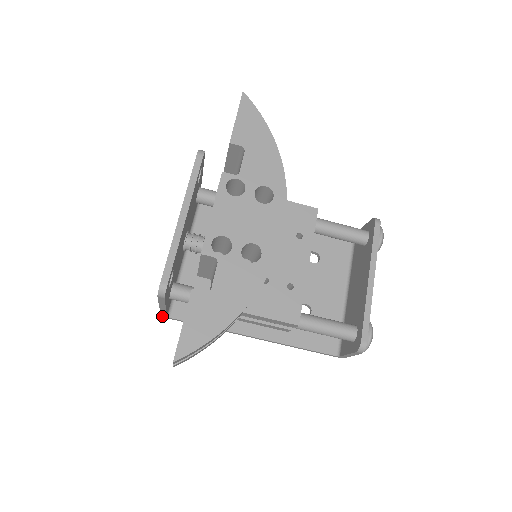
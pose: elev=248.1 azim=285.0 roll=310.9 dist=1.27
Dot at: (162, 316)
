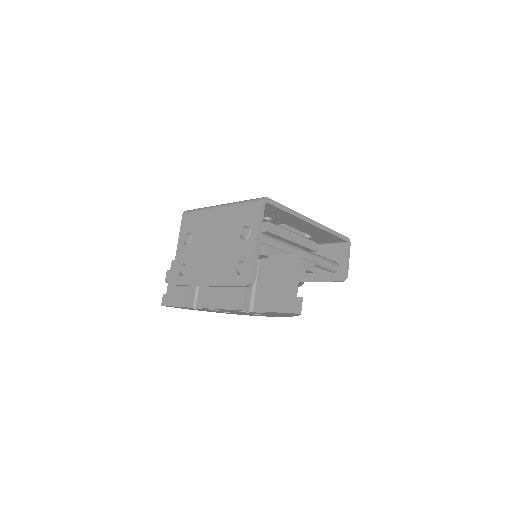
Dot at: (183, 213)
